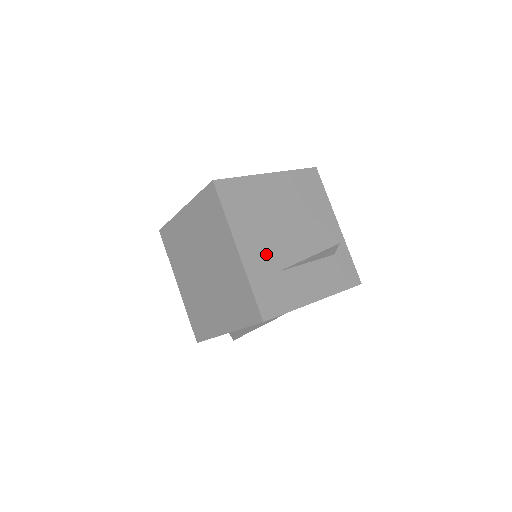
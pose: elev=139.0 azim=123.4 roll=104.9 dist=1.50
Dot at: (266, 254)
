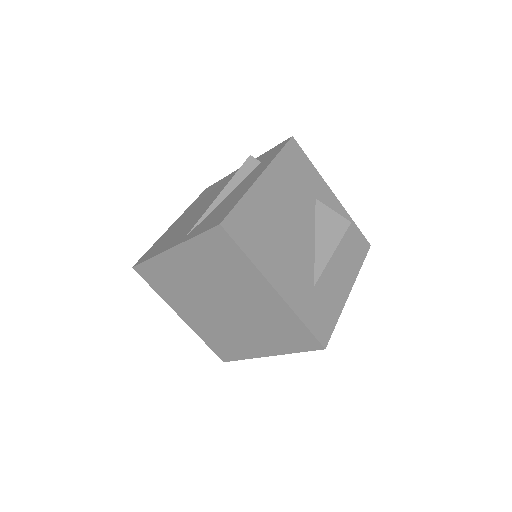
Dot at: (298, 275)
